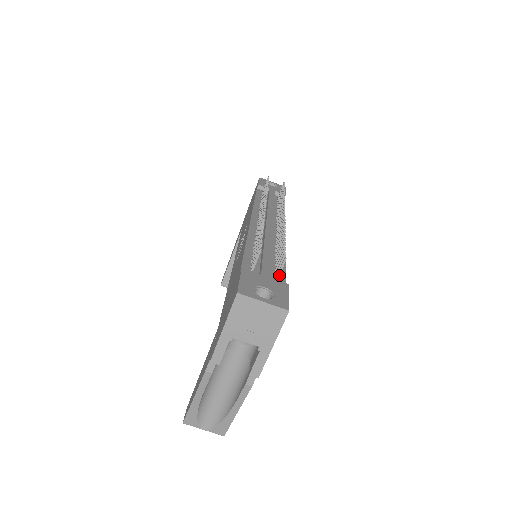
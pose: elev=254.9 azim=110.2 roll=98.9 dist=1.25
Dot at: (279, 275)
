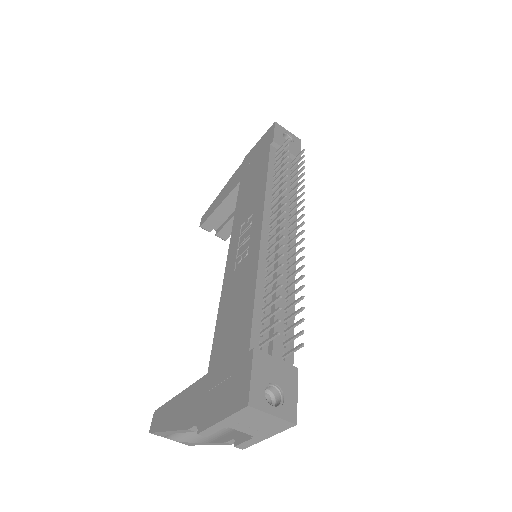
Dot at: (290, 354)
